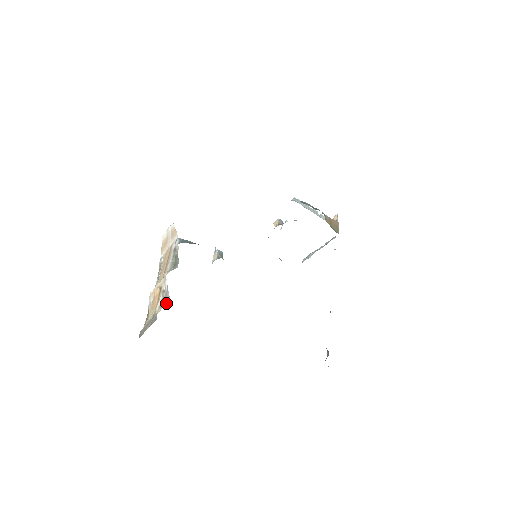
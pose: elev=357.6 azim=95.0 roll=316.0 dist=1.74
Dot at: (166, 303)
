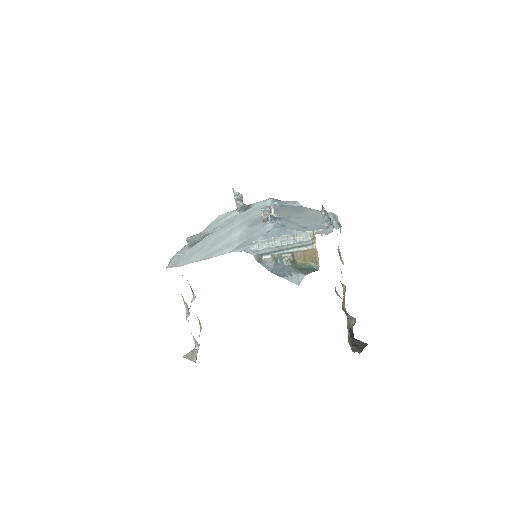
Dot at: (197, 343)
